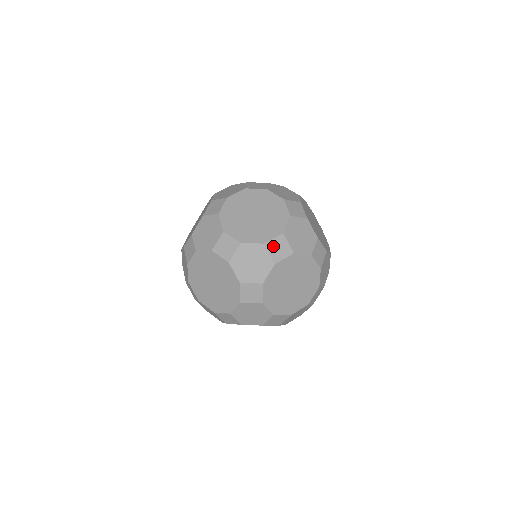
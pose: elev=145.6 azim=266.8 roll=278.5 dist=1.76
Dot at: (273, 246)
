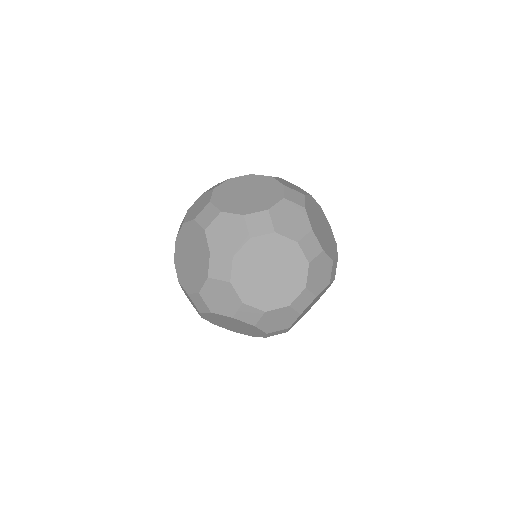
Dot at: (253, 220)
